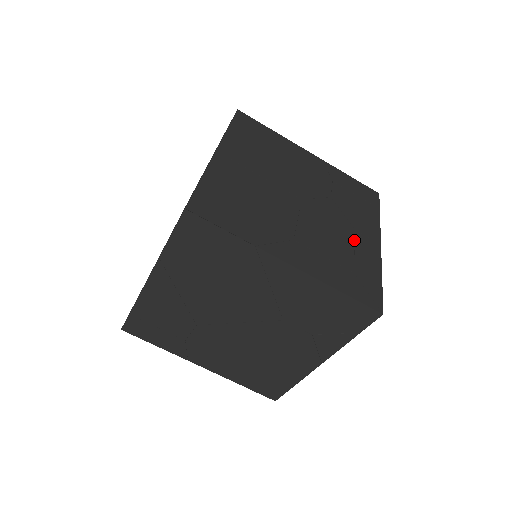
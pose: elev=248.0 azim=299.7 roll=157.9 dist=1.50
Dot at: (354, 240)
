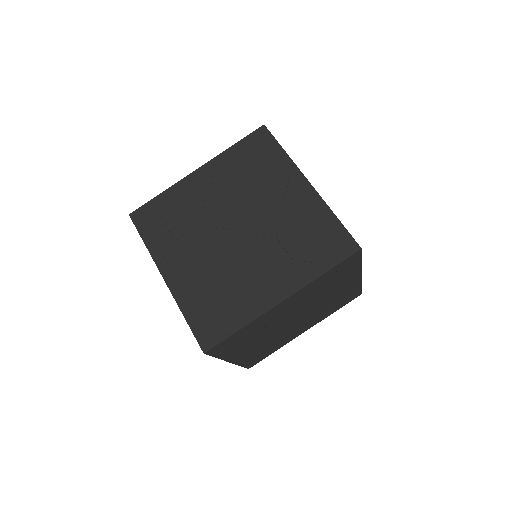
Dot at: occluded
